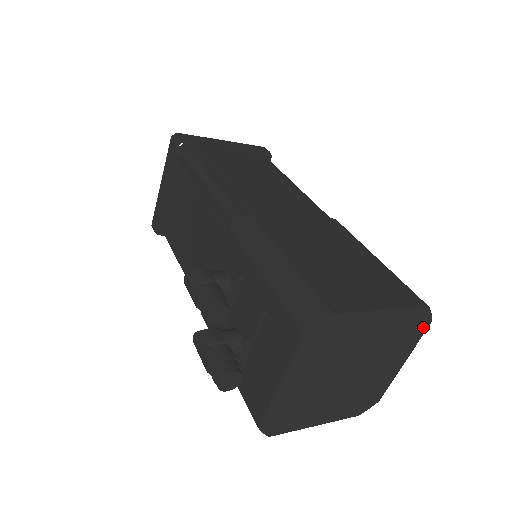
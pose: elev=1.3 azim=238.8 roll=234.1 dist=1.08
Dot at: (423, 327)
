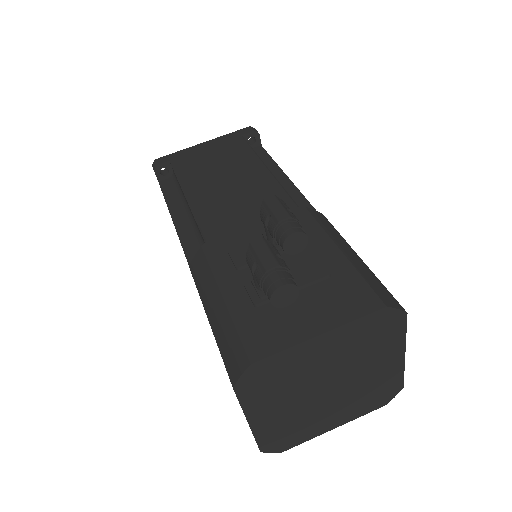
Dot at: (380, 404)
